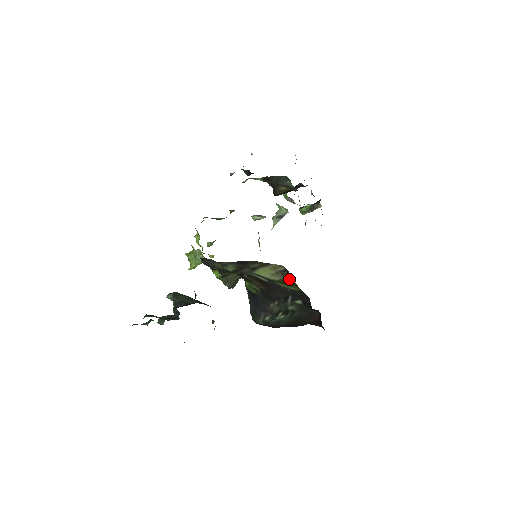
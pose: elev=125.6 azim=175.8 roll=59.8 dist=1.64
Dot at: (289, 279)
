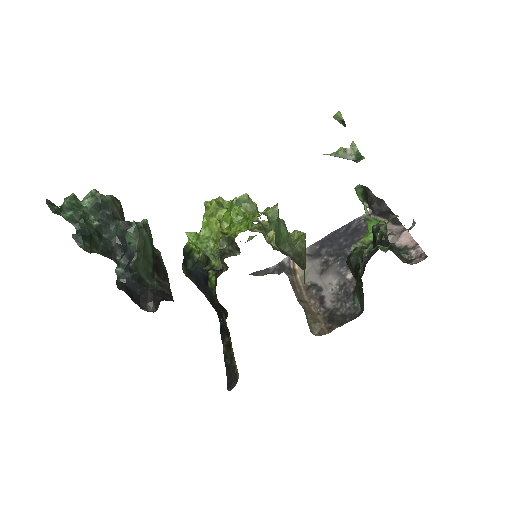
Dot at: (233, 358)
